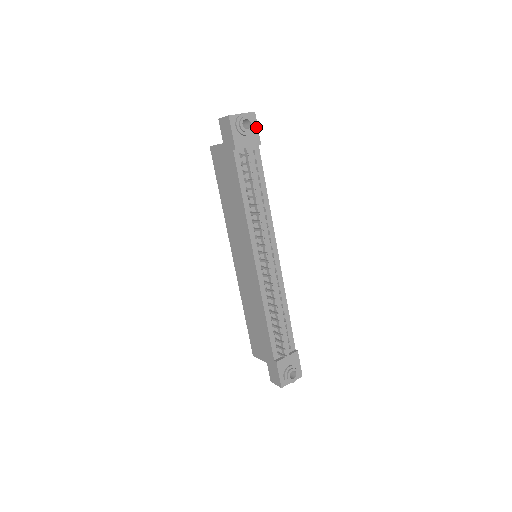
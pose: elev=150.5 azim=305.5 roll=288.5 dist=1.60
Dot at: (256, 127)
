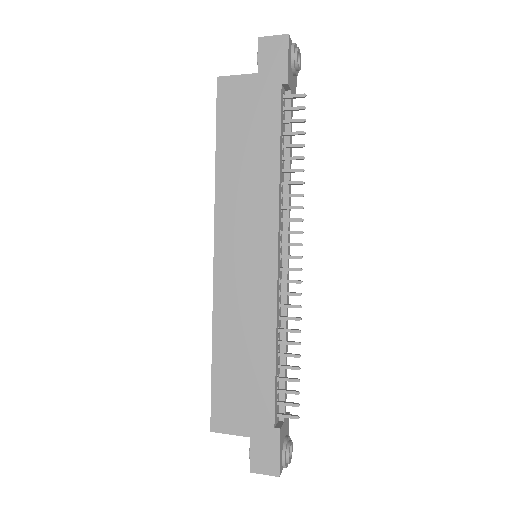
Dot at: occluded
